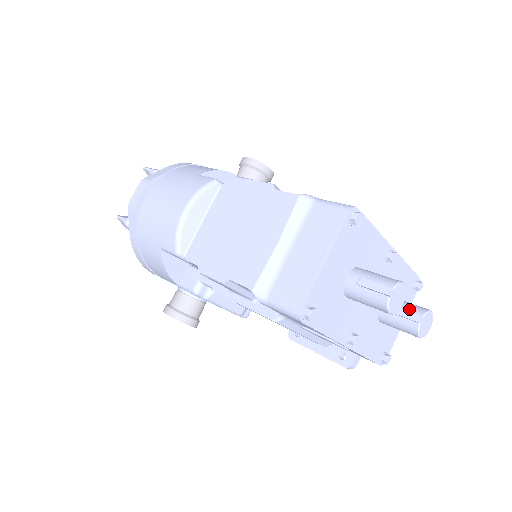
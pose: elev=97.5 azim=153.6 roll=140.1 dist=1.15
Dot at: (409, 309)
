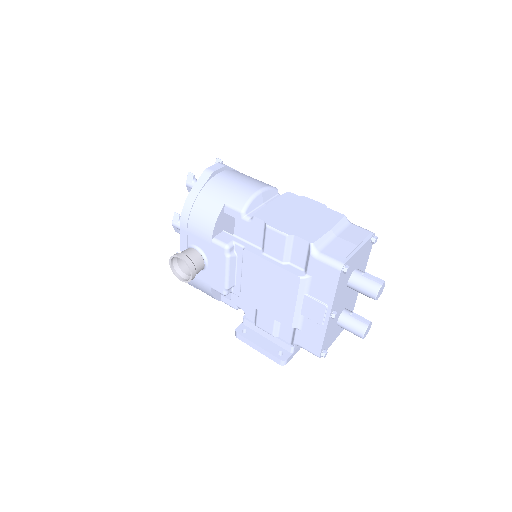
Dot at: (362, 317)
